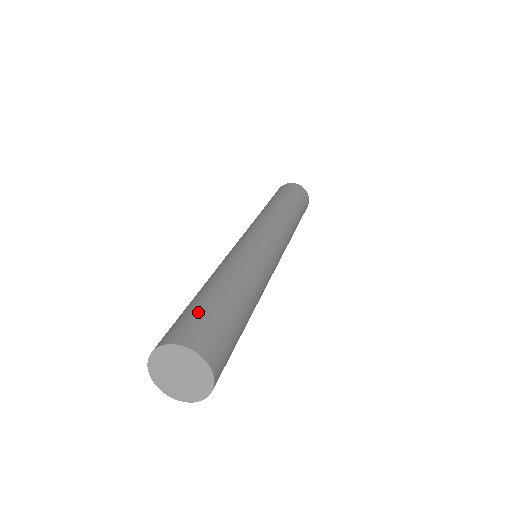
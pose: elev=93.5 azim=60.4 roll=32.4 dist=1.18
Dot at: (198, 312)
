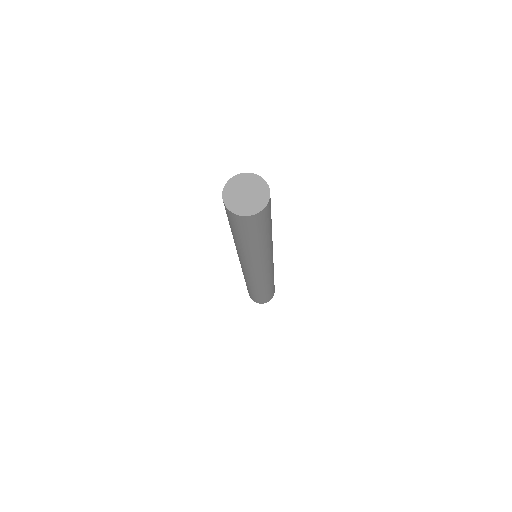
Dot at: occluded
